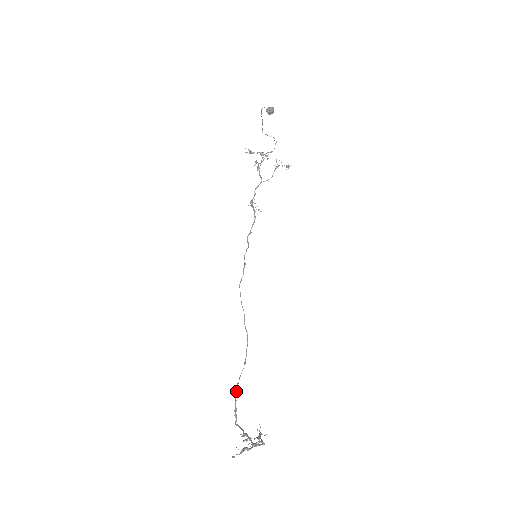
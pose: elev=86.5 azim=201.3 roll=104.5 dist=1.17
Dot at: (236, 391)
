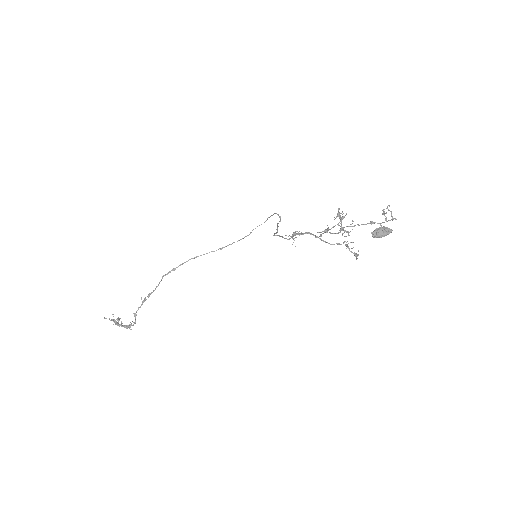
Dot at: occluded
